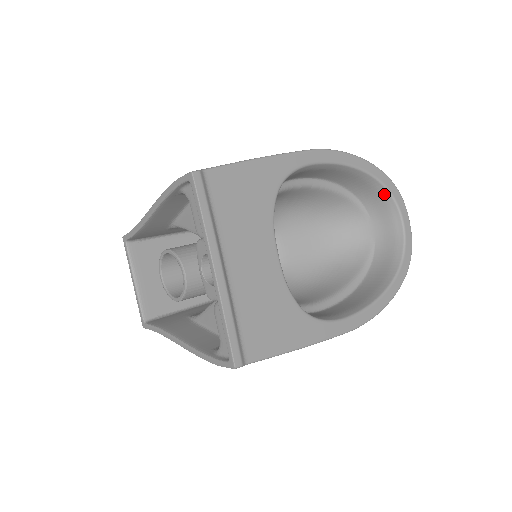
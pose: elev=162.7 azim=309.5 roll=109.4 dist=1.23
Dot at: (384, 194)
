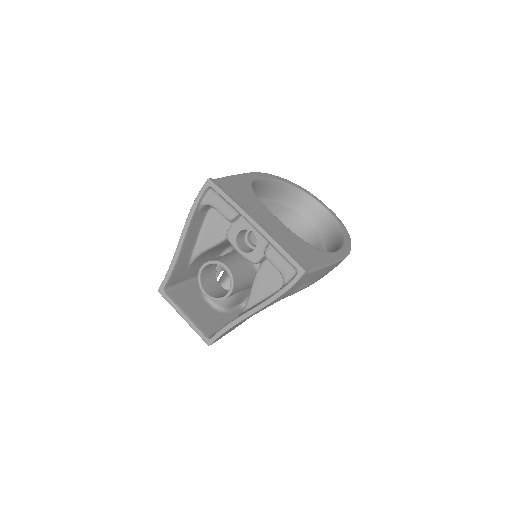
Dot at: (302, 195)
